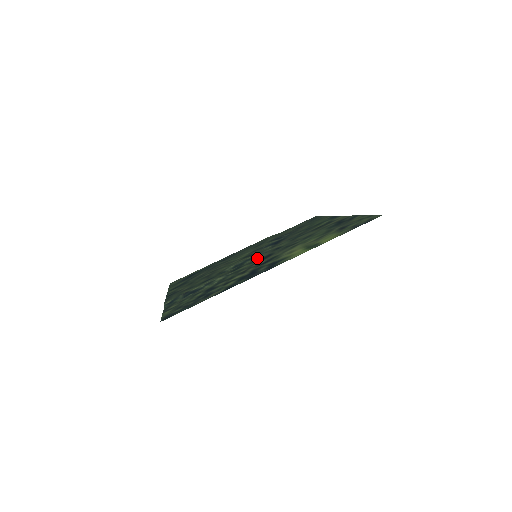
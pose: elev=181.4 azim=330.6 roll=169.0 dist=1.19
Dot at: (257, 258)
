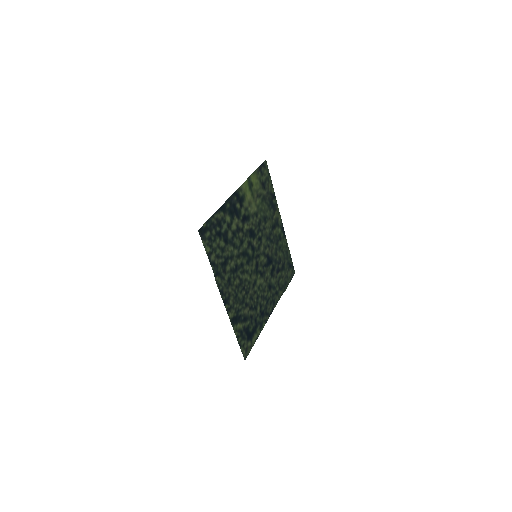
Dot at: (253, 247)
